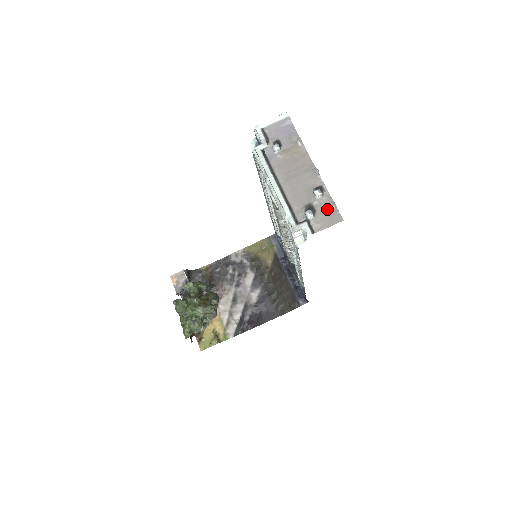
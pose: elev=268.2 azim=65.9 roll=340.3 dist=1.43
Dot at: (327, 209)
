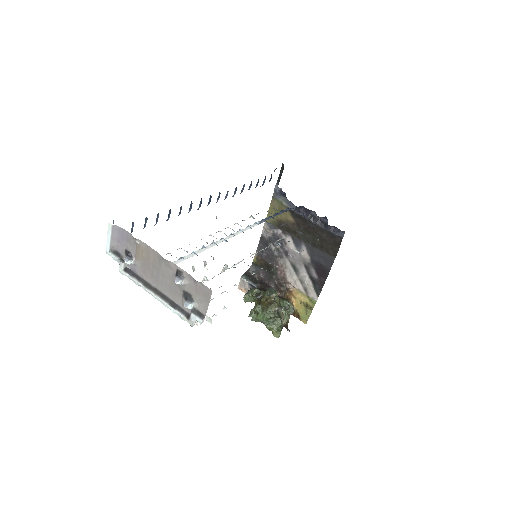
Dot at: (196, 288)
